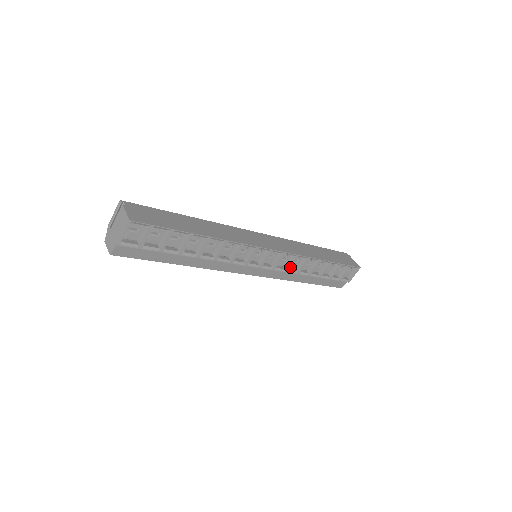
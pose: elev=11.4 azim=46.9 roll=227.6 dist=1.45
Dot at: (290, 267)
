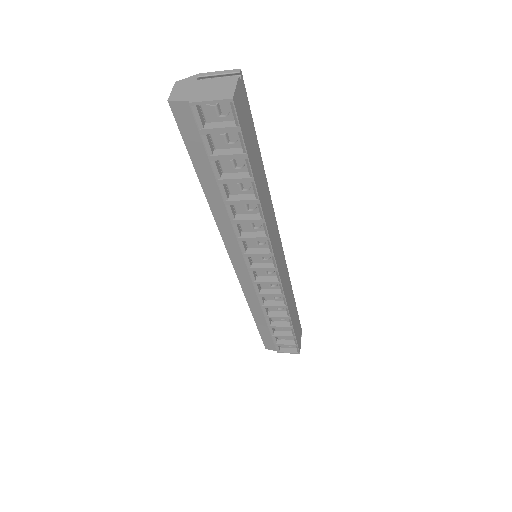
Dot at: (266, 296)
